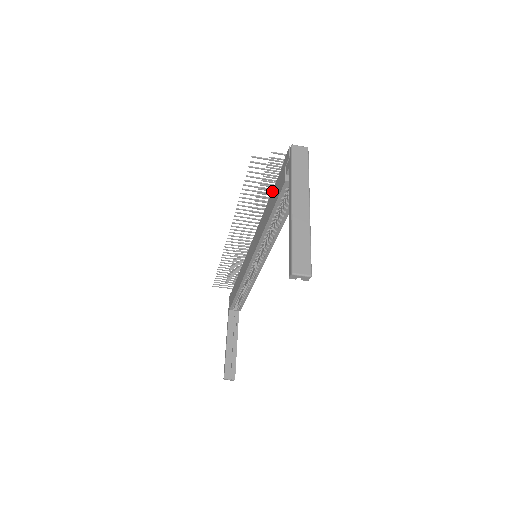
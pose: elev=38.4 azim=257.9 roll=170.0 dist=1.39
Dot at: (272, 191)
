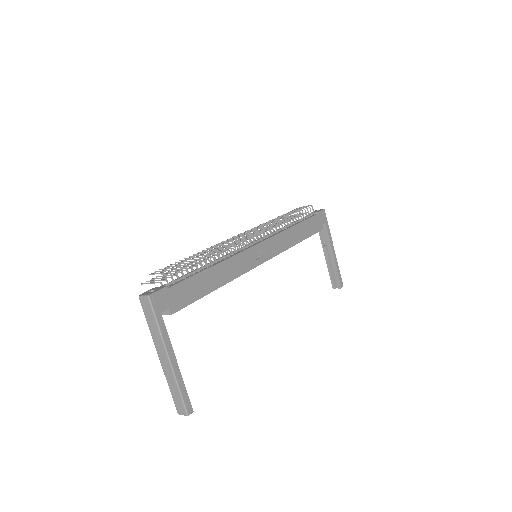
Dot at: occluded
